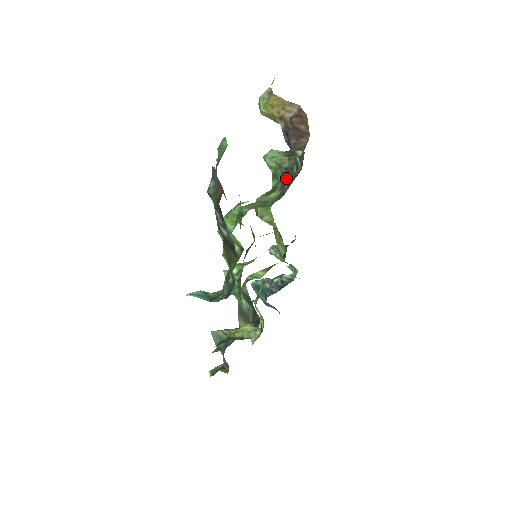
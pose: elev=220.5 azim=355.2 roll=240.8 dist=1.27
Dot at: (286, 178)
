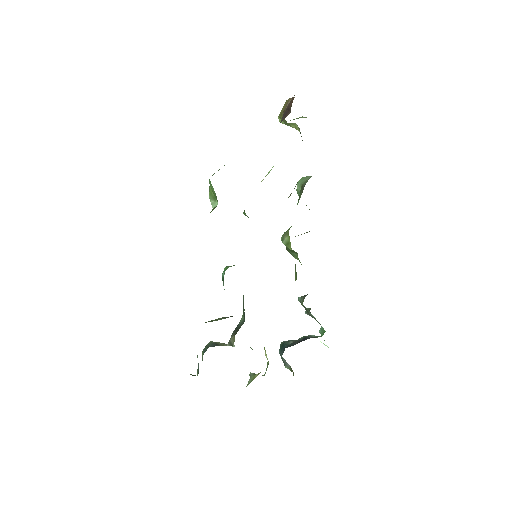
Dot at: (296, 184)
